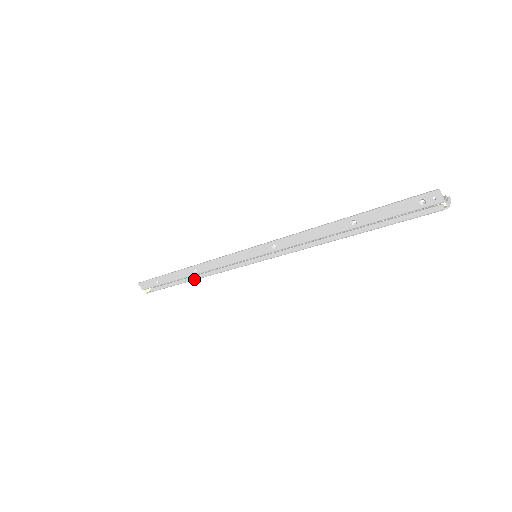
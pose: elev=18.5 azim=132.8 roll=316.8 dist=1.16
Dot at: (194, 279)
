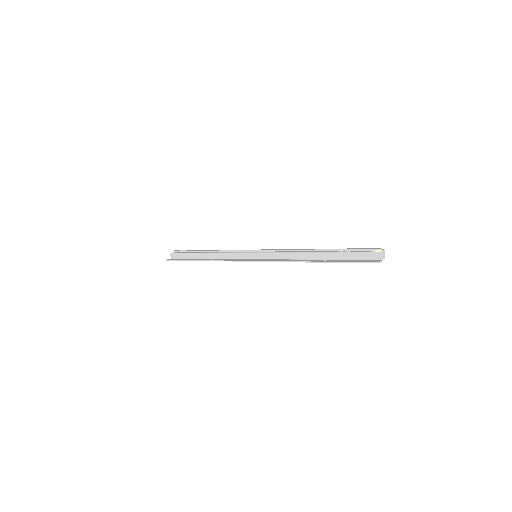
Dot at: occluded
